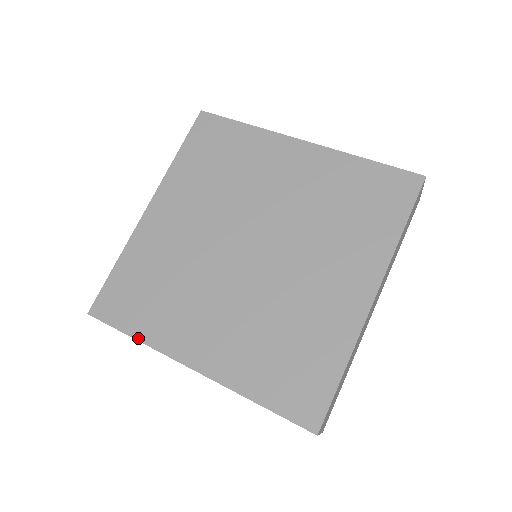
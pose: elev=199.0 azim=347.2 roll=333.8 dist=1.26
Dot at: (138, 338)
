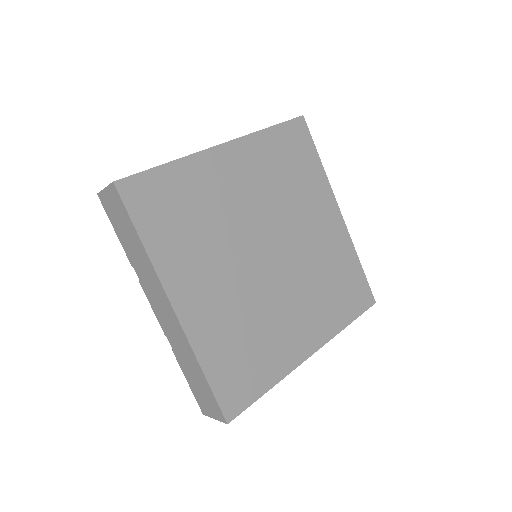
Dot at: (147, 247)
